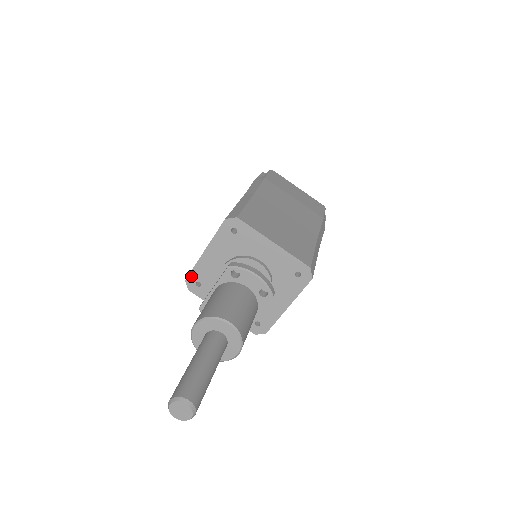
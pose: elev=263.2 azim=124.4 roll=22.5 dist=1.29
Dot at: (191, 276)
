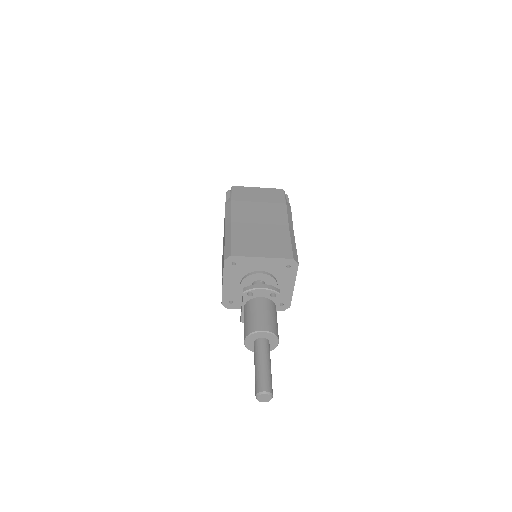
Dot at: (223, 300)
